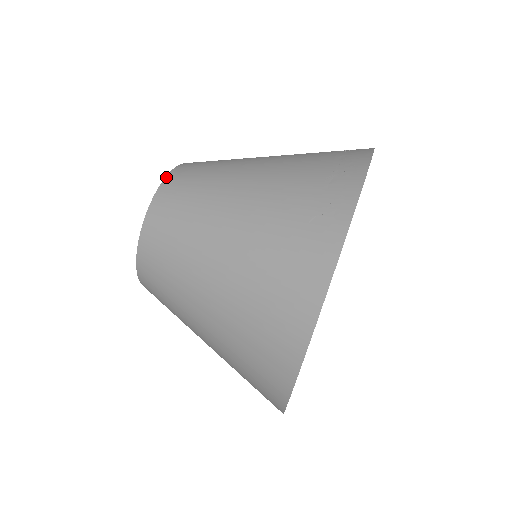
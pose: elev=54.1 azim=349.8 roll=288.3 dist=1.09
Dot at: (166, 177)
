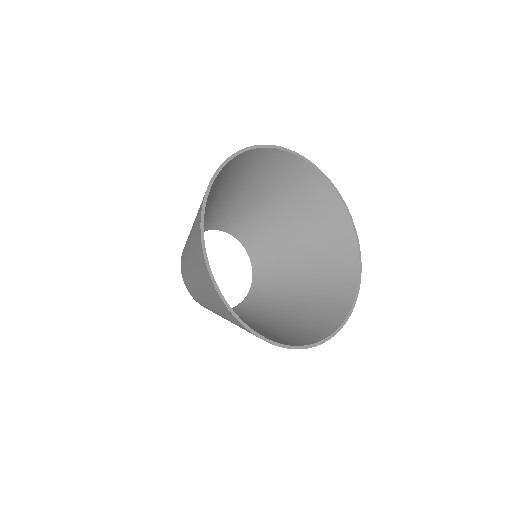
Dot at: occluded
